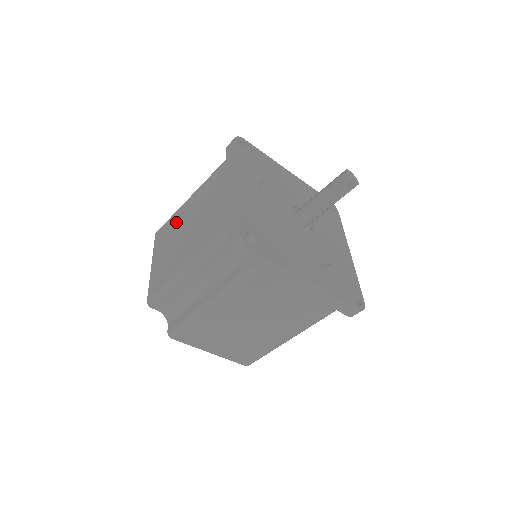
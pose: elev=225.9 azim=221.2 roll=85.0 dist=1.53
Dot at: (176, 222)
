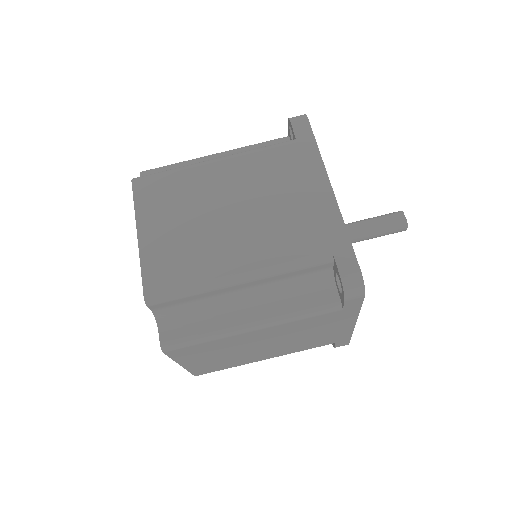
Dot at: occluded
